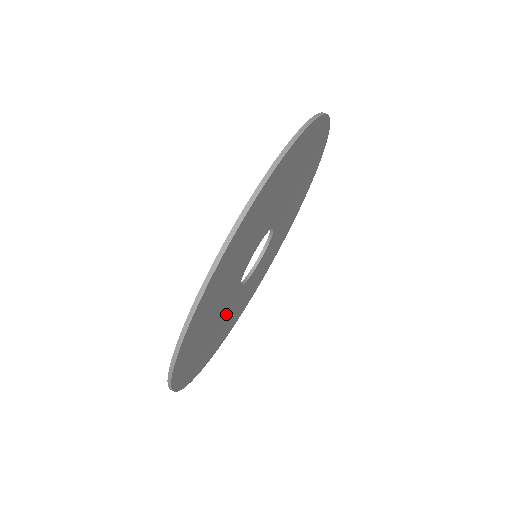
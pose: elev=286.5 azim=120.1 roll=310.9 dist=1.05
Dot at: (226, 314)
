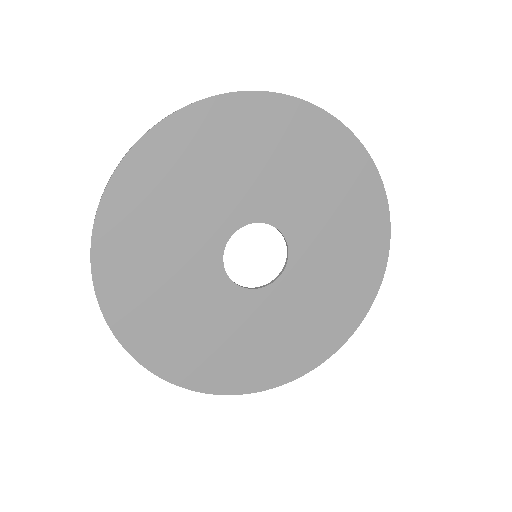
Dot at: (199, 297)
